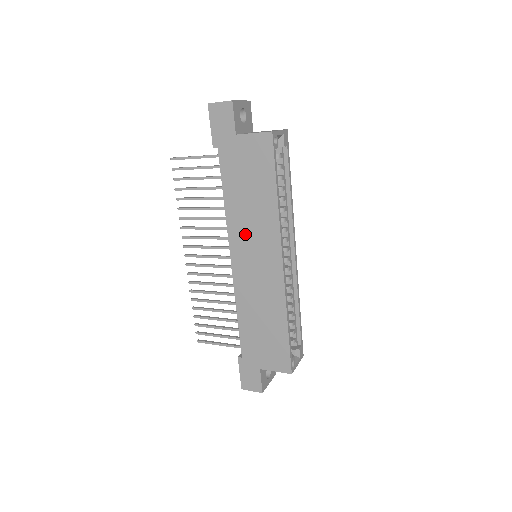
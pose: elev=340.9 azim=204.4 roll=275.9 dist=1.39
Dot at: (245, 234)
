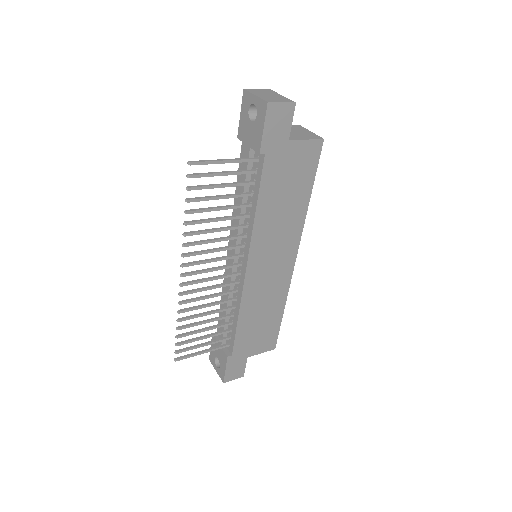
Dot at: (269, 241)
